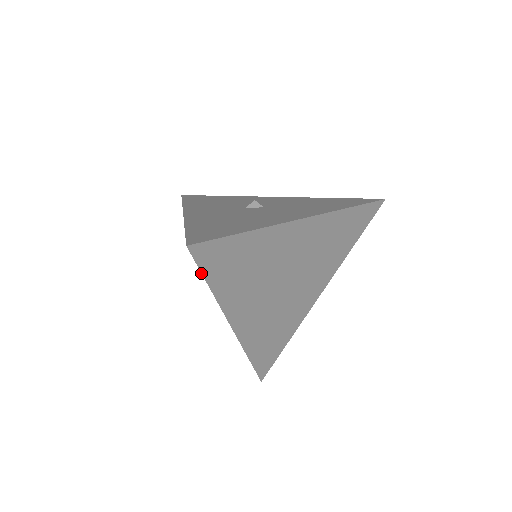
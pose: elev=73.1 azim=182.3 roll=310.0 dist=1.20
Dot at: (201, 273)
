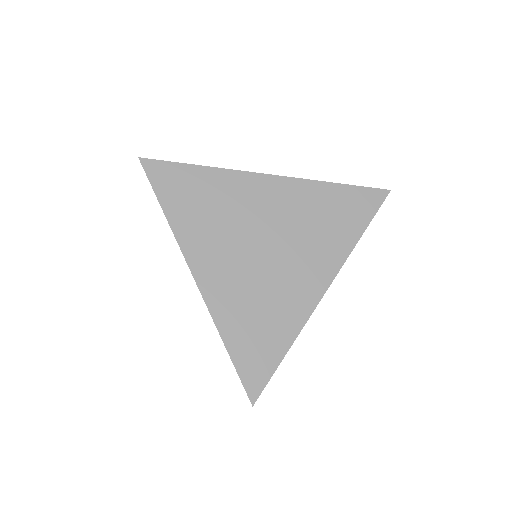
Dot at: (153, 190)
